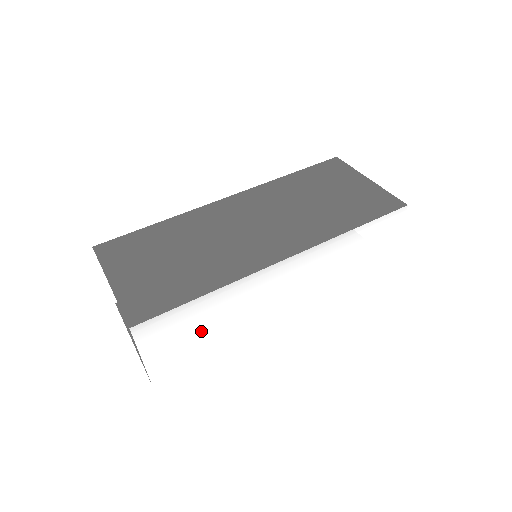
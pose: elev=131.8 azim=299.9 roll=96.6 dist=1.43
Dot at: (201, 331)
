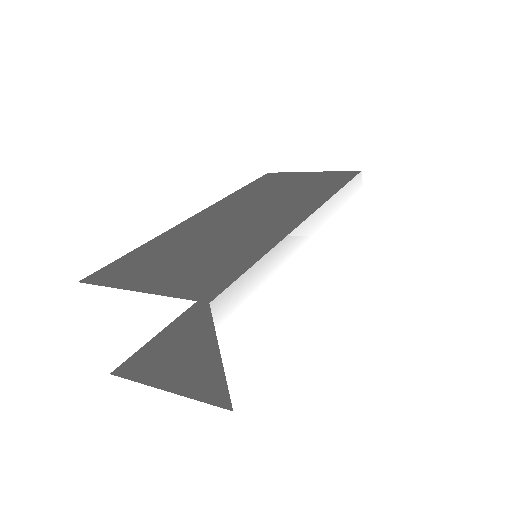
Dot at: (264, 316)
